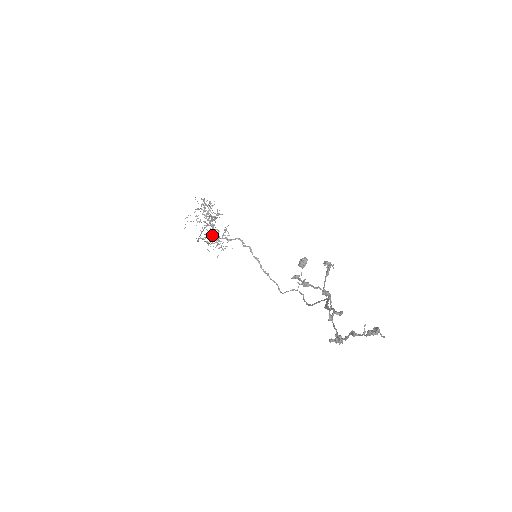
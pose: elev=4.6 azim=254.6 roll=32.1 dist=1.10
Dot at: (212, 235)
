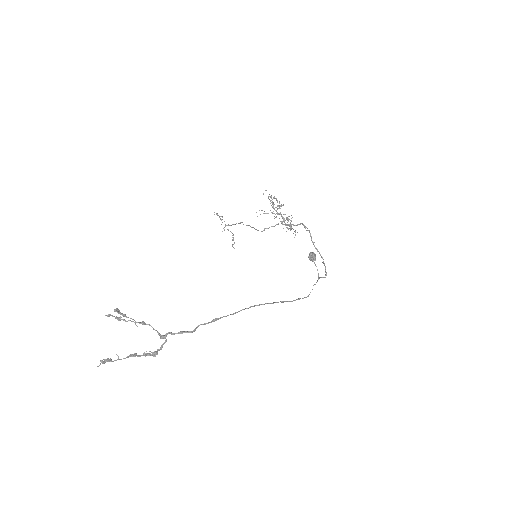
Dot at: (278, 224)
